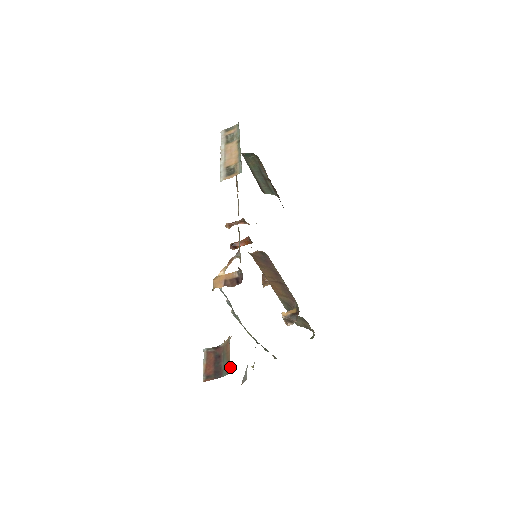
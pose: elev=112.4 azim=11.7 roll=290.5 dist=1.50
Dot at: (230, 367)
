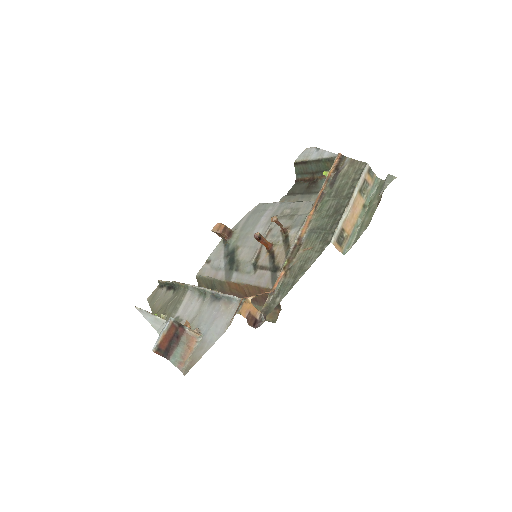
Dot at: (185, 367)
